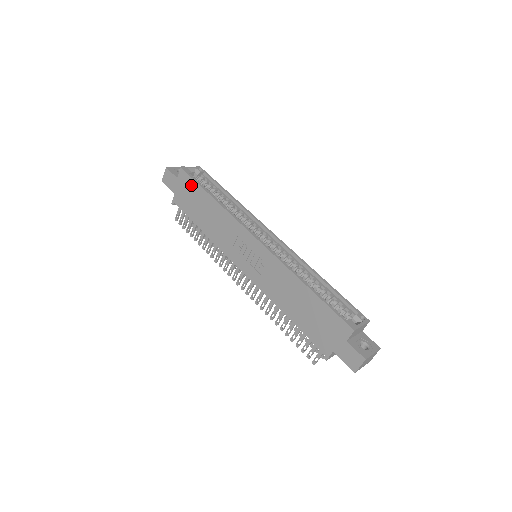
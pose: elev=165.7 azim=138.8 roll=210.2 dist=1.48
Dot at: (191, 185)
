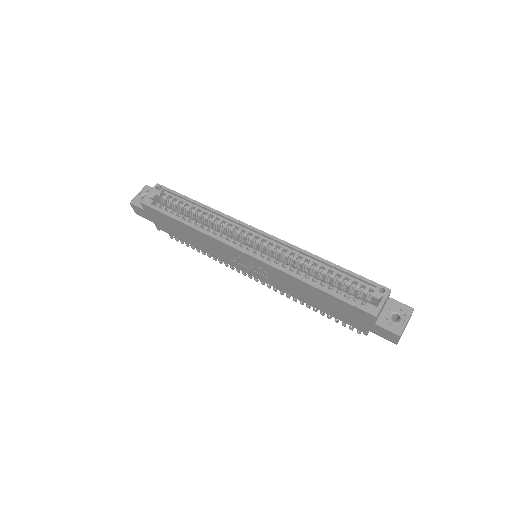
Dot at: (160, 215)
